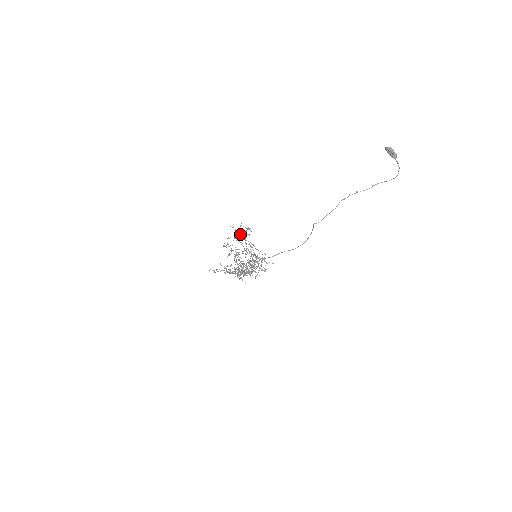
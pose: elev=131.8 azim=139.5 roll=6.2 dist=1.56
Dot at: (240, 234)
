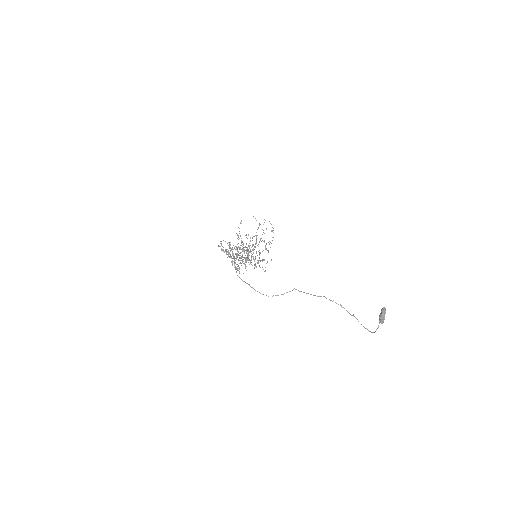
Dot at: occluded
